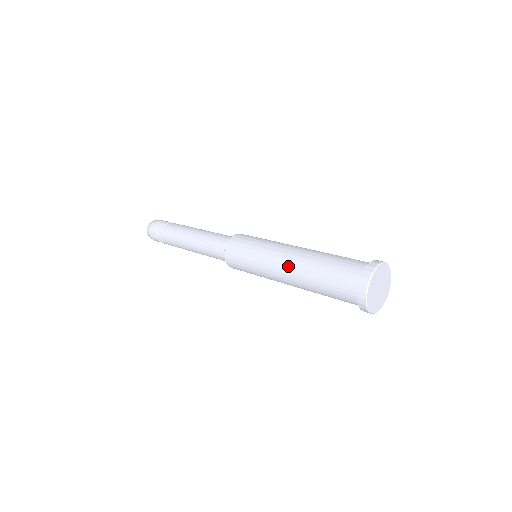
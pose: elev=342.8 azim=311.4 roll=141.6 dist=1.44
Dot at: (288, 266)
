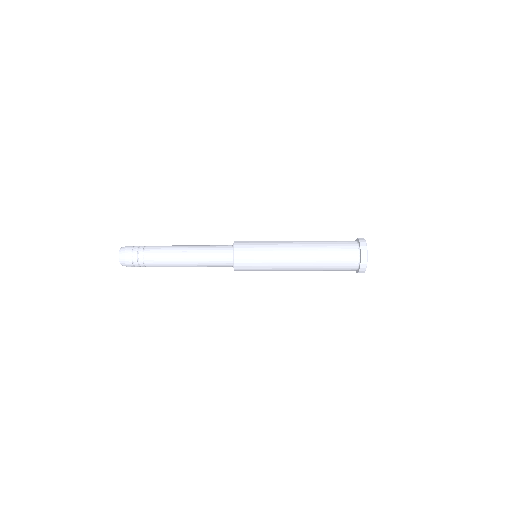
Dot at: (300, 252)
